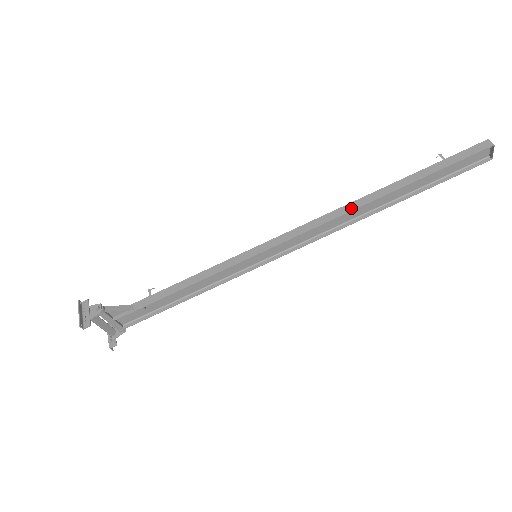
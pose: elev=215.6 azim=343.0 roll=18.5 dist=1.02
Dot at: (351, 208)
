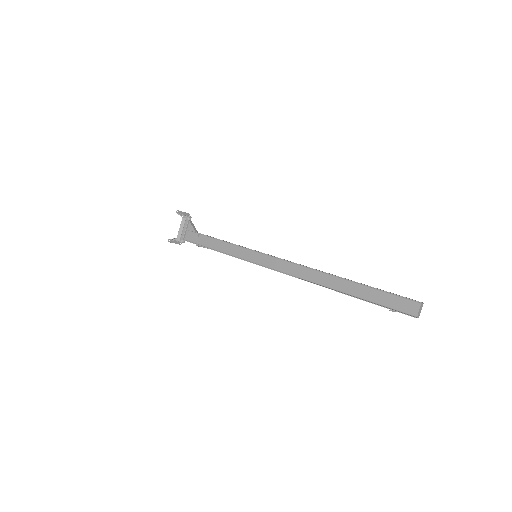
Dot at: (315, 269)
